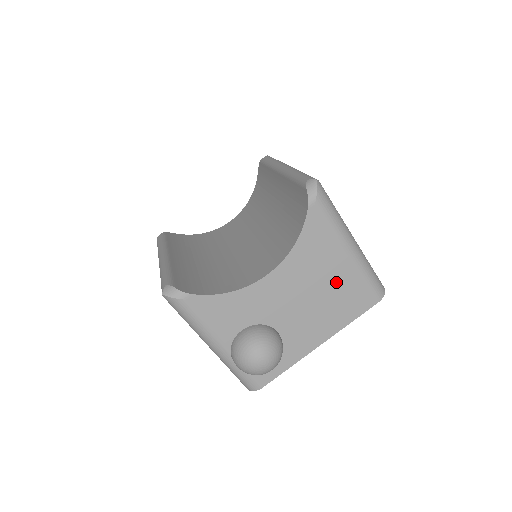
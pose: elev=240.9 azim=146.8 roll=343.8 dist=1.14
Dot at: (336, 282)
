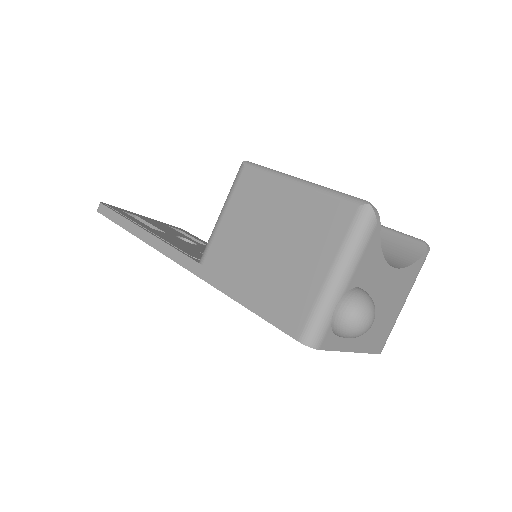
Dot at: (390, 315)
